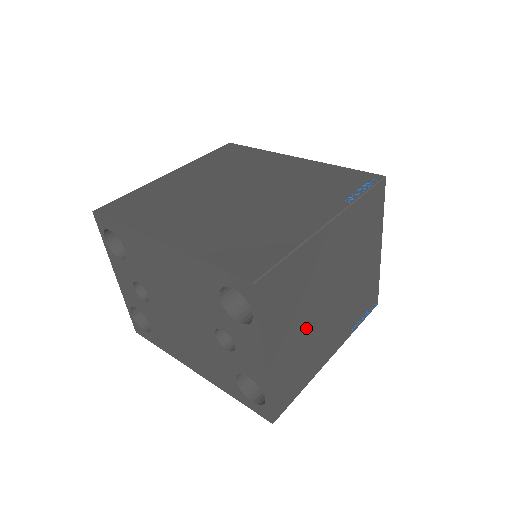
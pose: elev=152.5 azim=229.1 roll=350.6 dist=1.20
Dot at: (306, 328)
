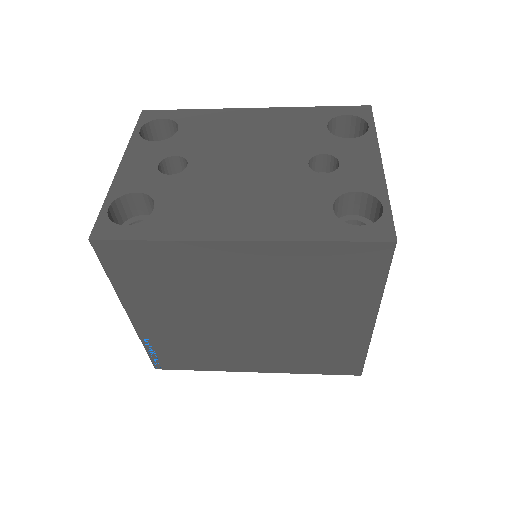
Dot at: occluded
